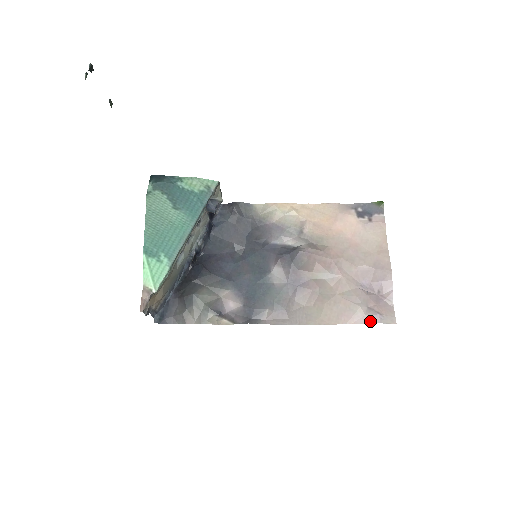
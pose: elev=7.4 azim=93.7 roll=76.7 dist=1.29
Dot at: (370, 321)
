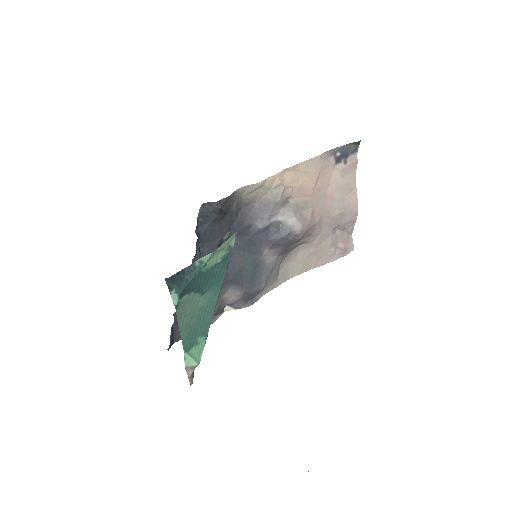
Dot at: (338, 258)
